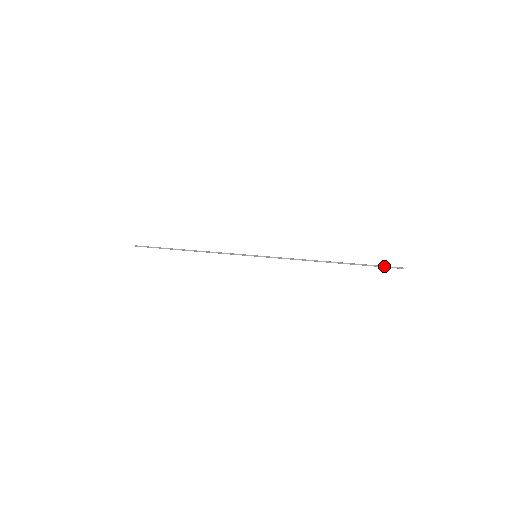
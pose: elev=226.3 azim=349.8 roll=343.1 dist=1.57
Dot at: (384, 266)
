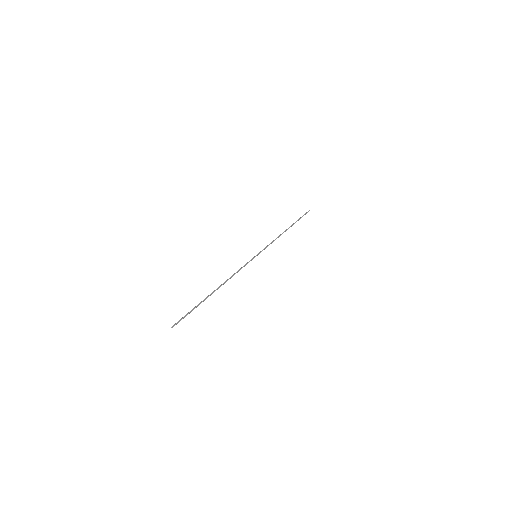
Dot at: occluded
